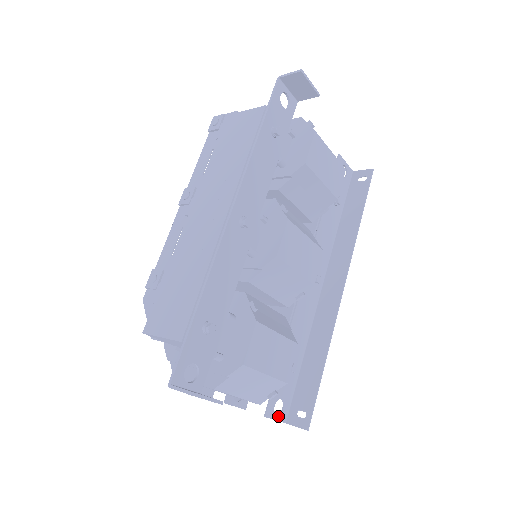
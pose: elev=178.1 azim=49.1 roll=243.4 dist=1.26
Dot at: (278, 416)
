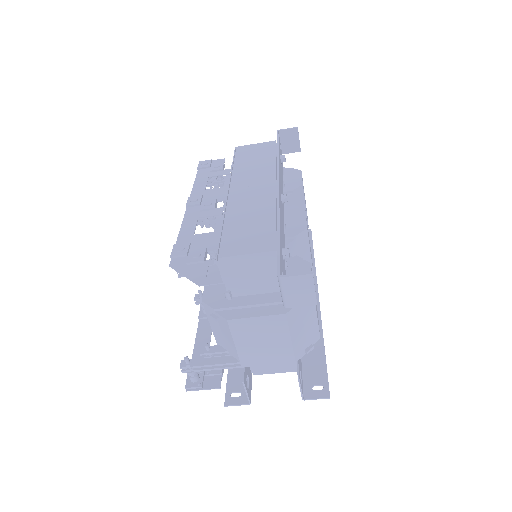
Dot at: (301, 386)
